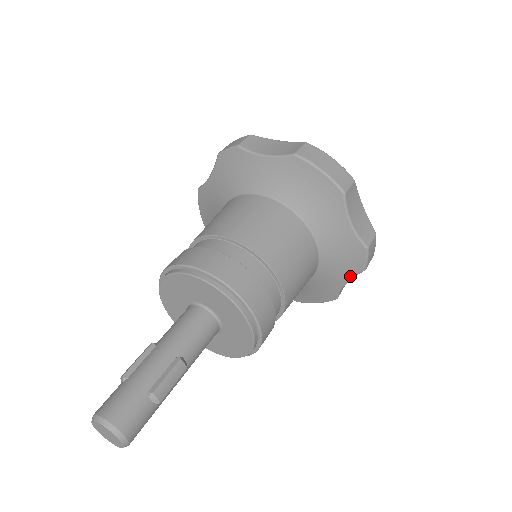
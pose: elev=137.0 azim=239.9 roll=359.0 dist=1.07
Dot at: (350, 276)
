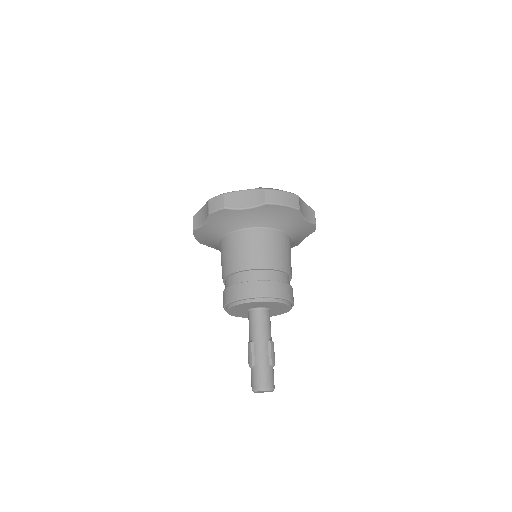
Dot at: (307, 236)
